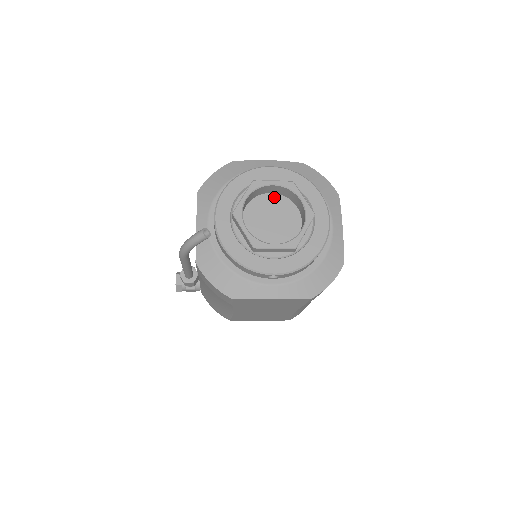
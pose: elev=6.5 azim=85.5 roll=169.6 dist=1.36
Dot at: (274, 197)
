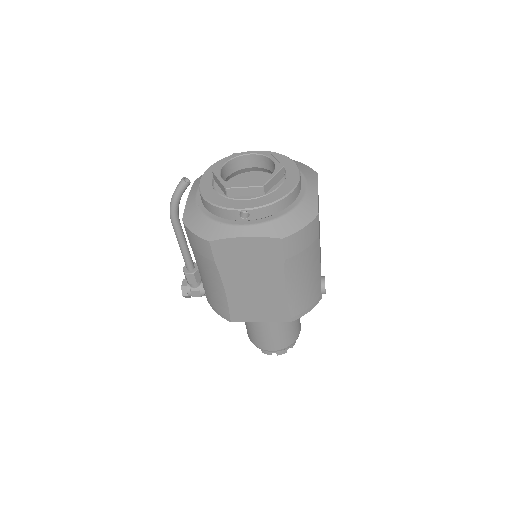
Dot at: (256, 174)
